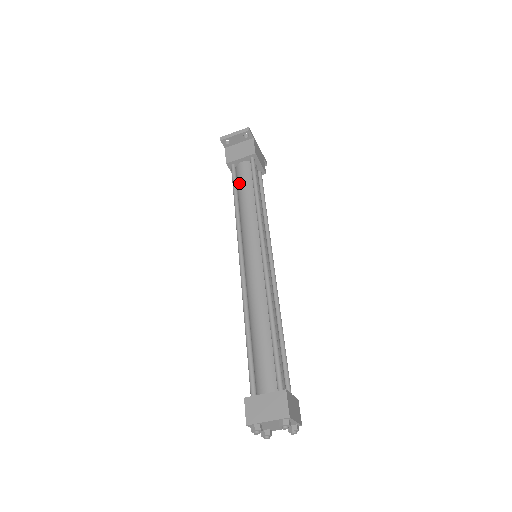
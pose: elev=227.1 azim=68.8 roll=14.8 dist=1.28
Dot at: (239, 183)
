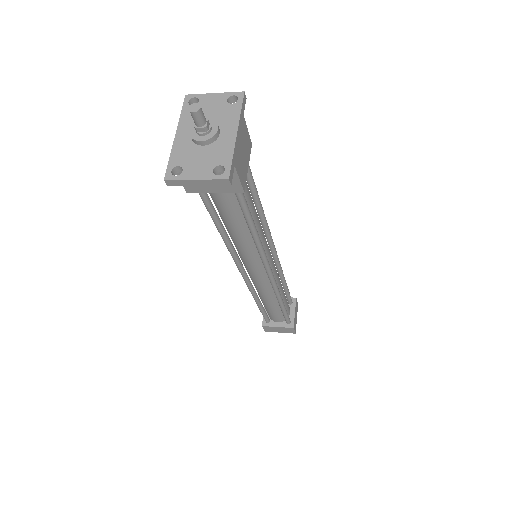
Dot at: (218, 209)
